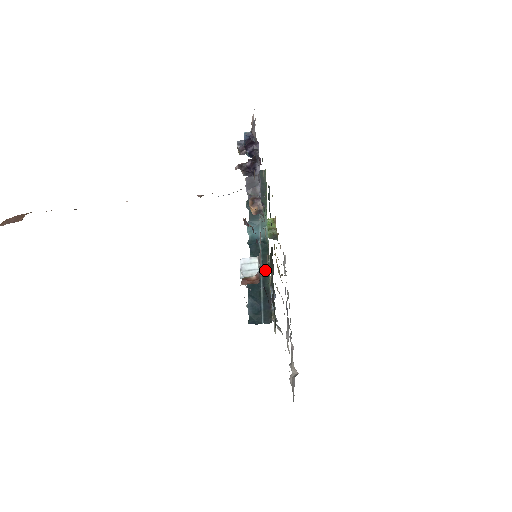
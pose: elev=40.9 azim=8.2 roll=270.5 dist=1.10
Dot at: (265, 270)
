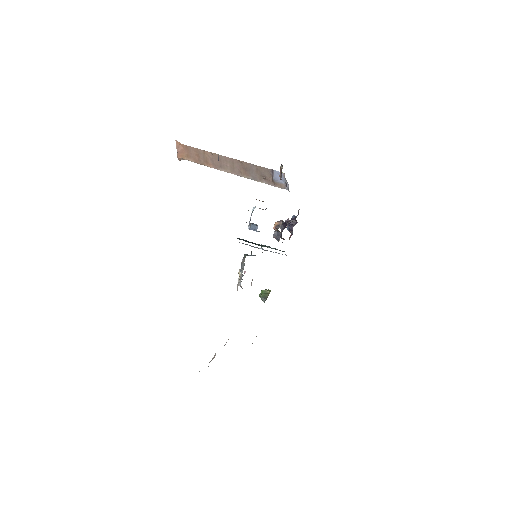
Dot at: (260, 245)
